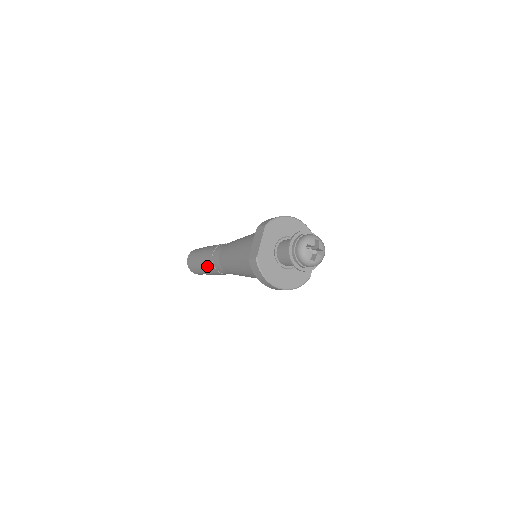
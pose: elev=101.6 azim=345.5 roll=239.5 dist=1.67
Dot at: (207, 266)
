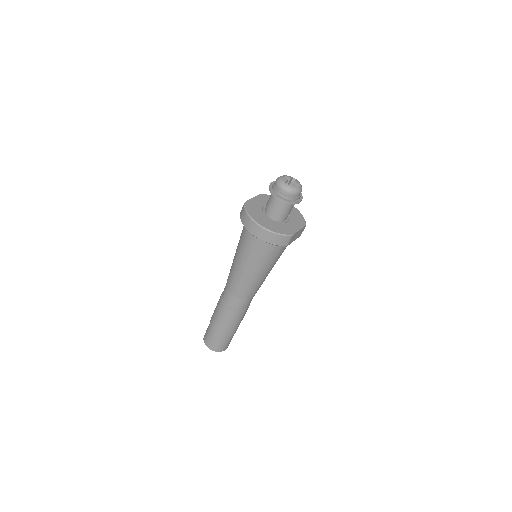
Dot at: (217, 307)
